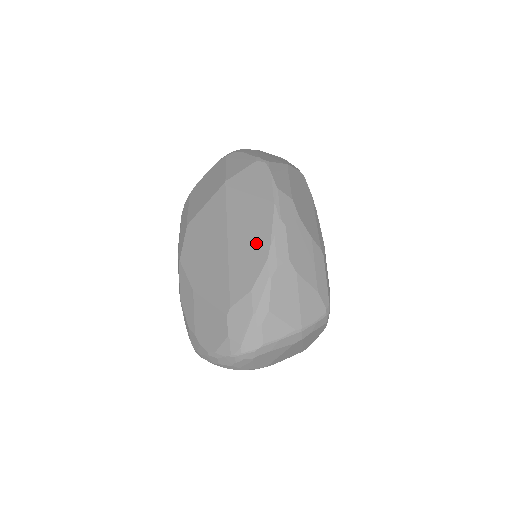
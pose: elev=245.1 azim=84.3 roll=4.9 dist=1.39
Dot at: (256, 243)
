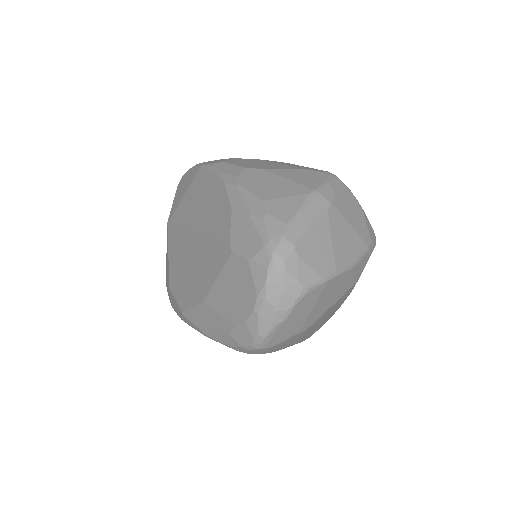
Dot at: (210, 194)
